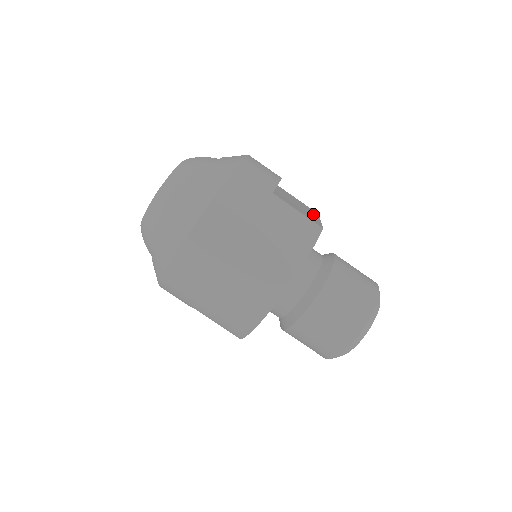
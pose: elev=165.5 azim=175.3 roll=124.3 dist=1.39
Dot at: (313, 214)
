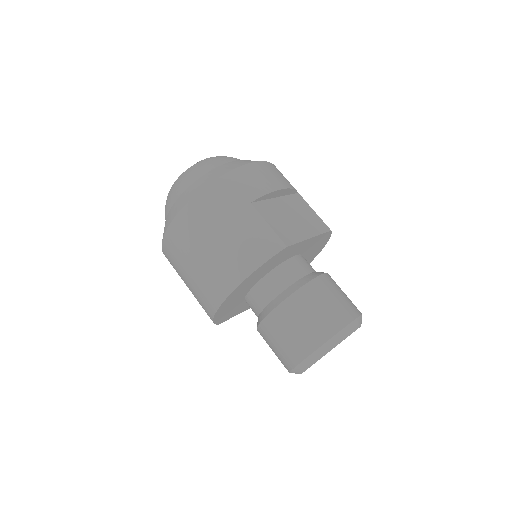
Dot at: (310, 230)
